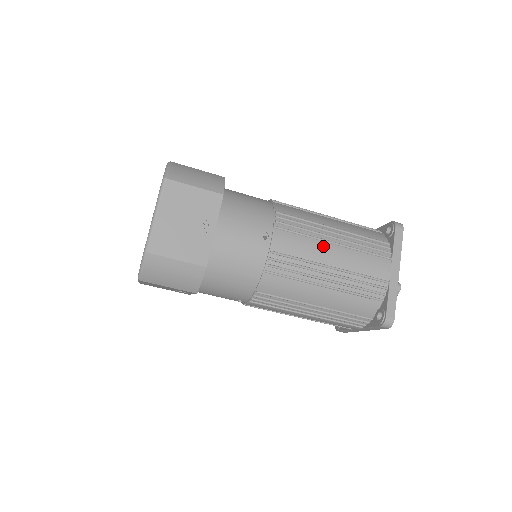
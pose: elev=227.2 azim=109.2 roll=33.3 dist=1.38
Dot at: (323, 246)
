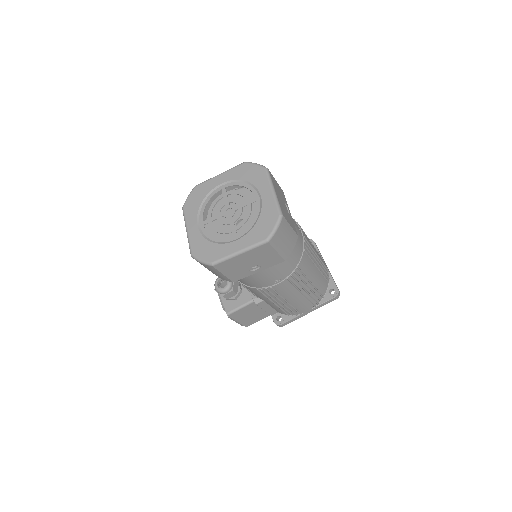
Dot at: occluded
